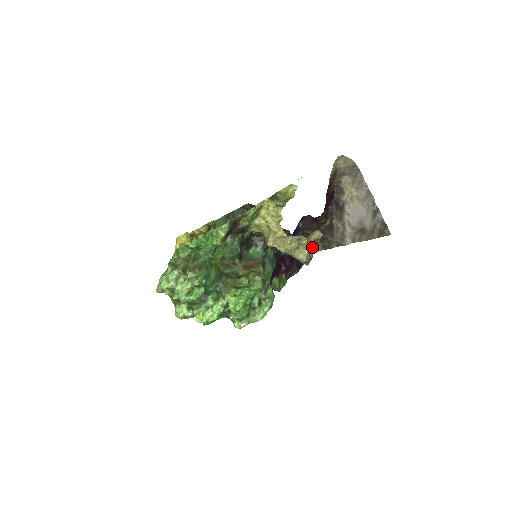
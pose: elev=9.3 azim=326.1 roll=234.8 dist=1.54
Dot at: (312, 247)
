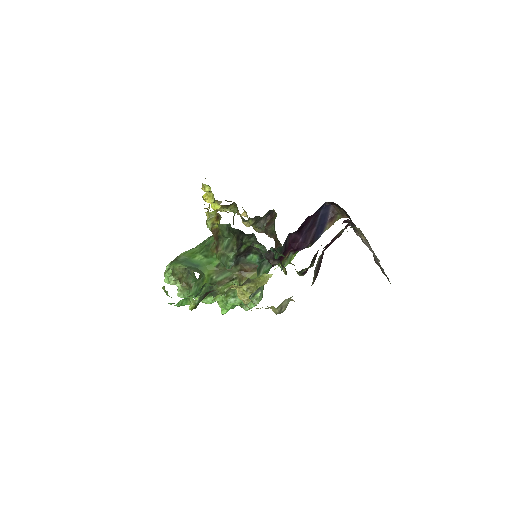
Dot at: (288, 302)
